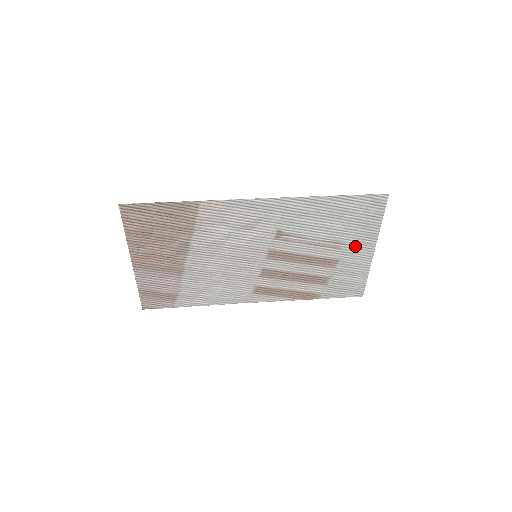
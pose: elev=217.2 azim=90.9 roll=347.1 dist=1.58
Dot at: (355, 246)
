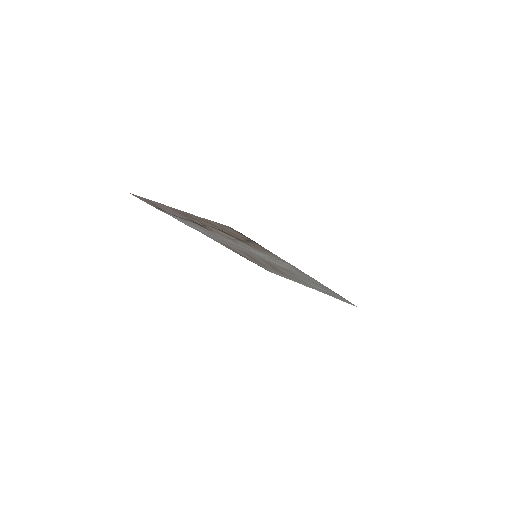
Dot at: (307, 285)
